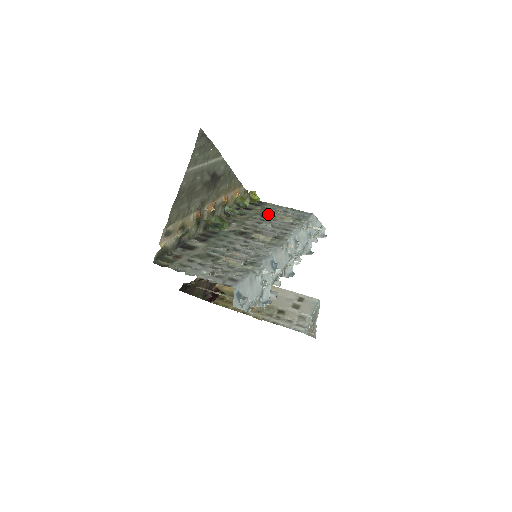
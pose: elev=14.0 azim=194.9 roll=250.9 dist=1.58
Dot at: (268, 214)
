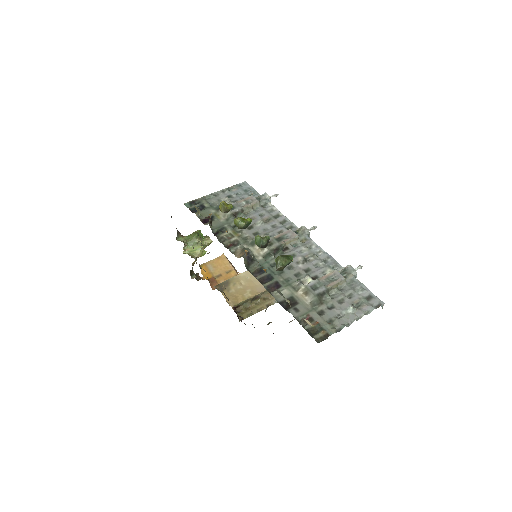
Dot at: (237, 212)
